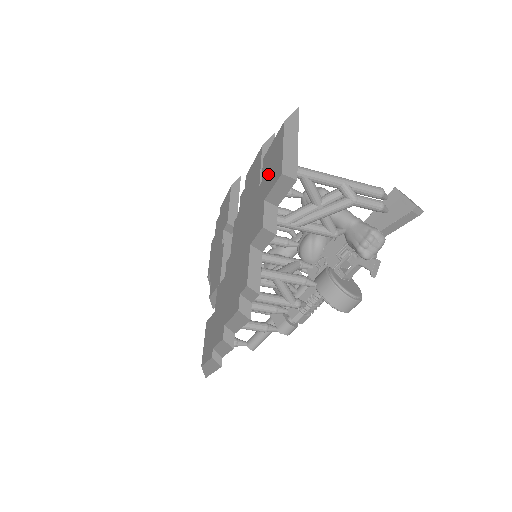
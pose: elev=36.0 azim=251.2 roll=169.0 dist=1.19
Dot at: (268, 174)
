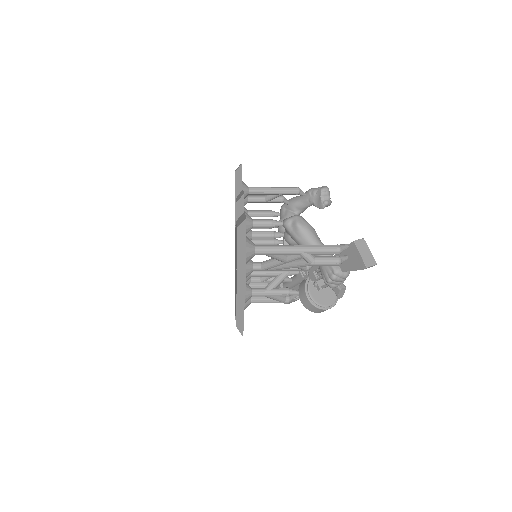
Dot at: (236, 253)
